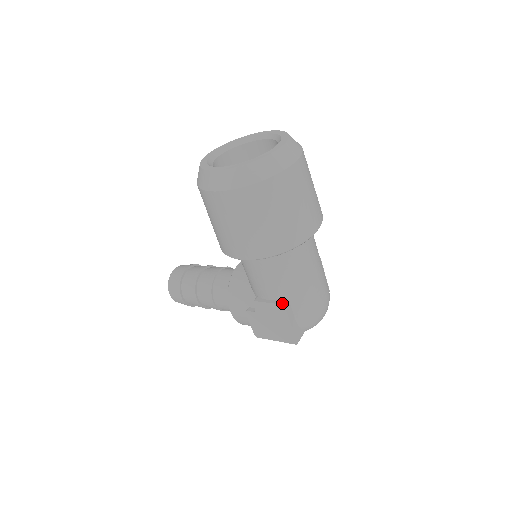
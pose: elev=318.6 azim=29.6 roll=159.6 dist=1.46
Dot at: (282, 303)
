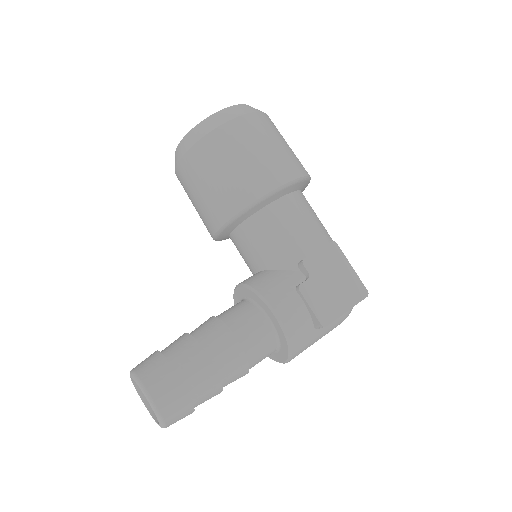
Dot at: (331, 242)
